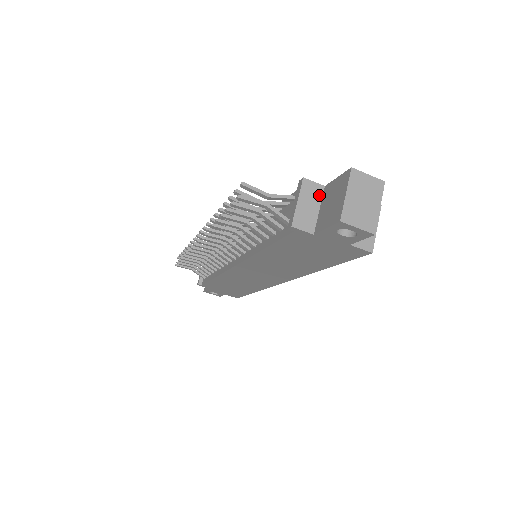
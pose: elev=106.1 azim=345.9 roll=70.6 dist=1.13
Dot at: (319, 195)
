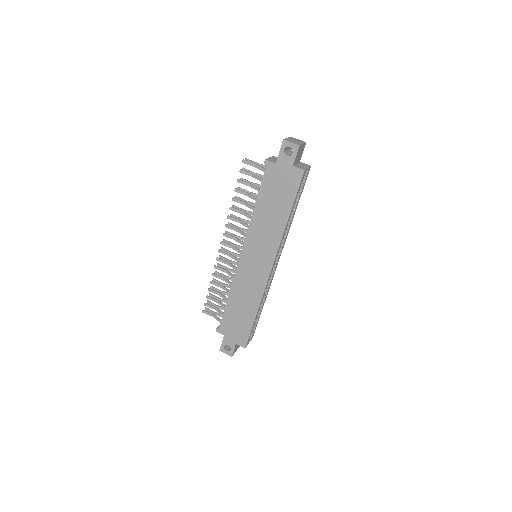
Dot at: occluded
